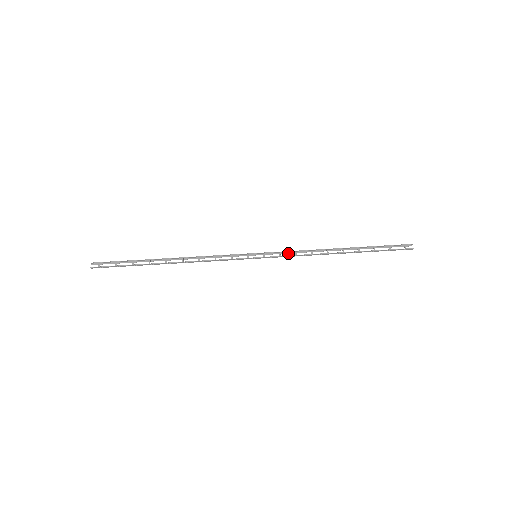
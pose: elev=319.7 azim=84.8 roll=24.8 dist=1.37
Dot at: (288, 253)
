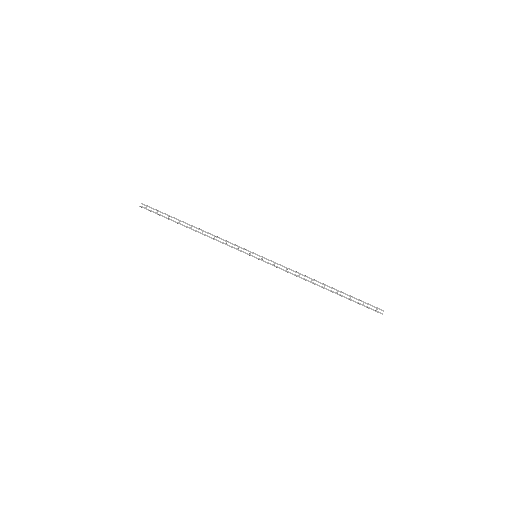
Dot at: occluded
